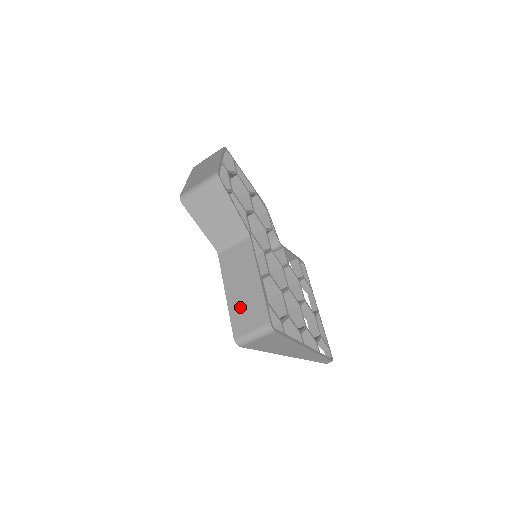
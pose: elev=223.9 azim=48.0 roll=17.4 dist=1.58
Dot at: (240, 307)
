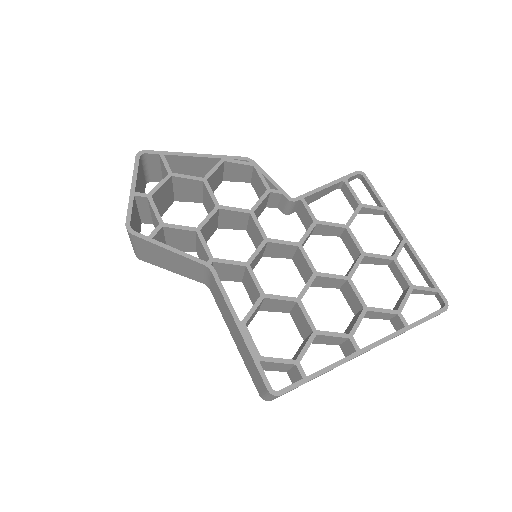
Dot at: (246, 360)
